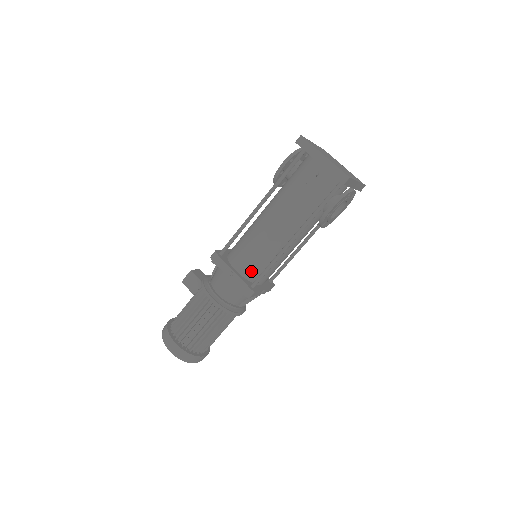
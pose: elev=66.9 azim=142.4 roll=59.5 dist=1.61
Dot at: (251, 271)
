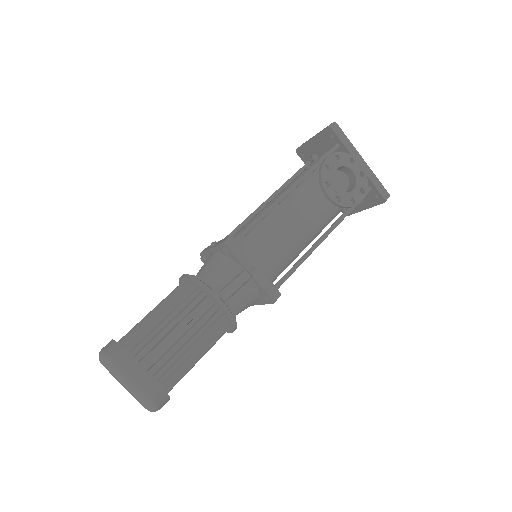
Dot at: occluded
